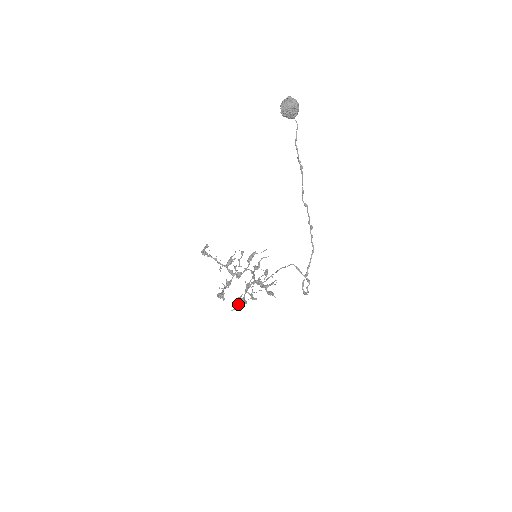
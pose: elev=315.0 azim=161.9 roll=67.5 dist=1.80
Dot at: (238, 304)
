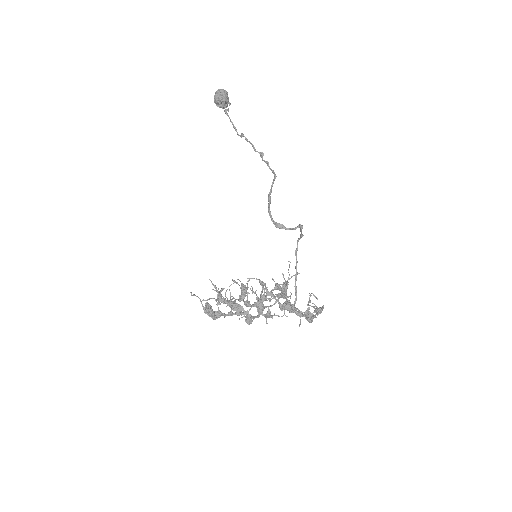
Dot at: (219, 301)
